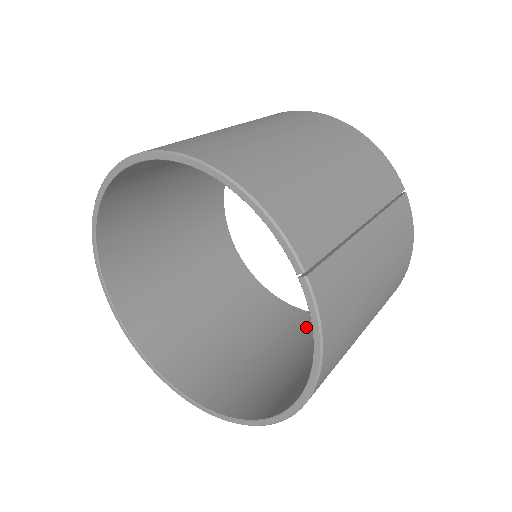
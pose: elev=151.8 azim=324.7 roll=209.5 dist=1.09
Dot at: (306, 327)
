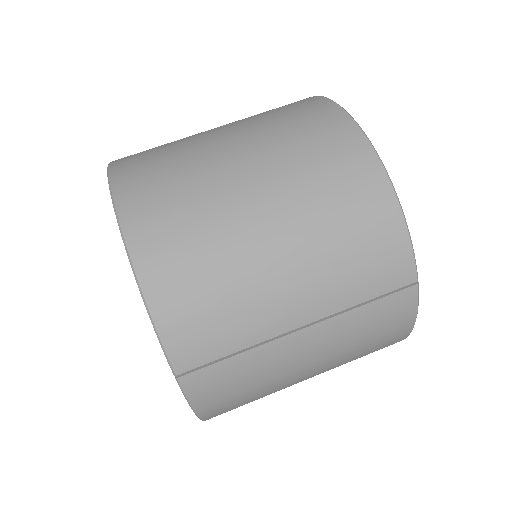
Dot at: occluded
